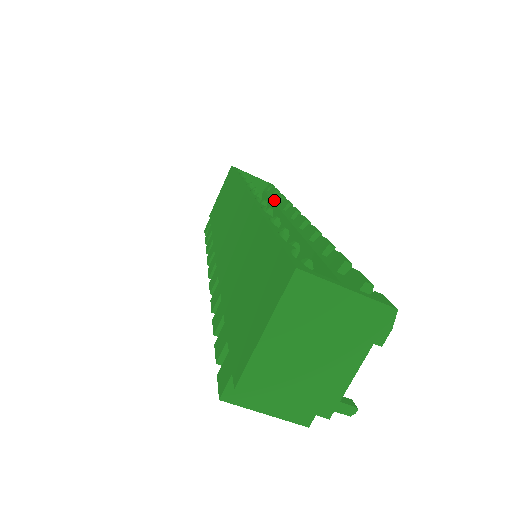
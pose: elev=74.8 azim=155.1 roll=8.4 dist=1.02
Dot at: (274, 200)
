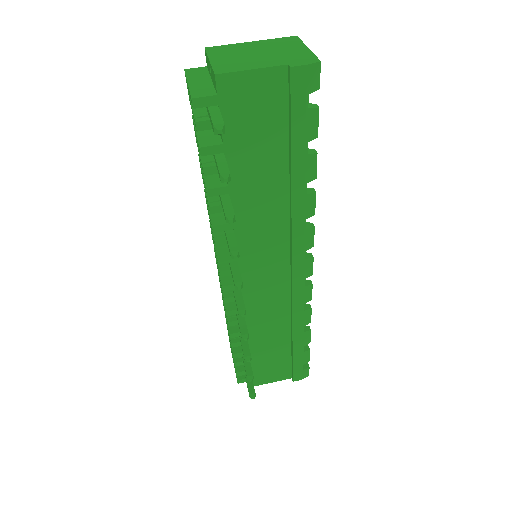
Dot at: occluded
